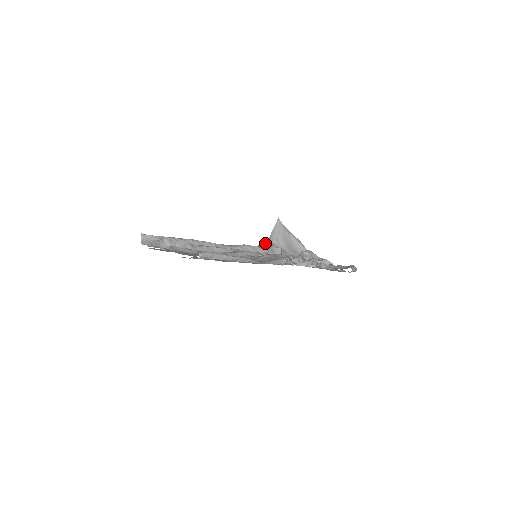
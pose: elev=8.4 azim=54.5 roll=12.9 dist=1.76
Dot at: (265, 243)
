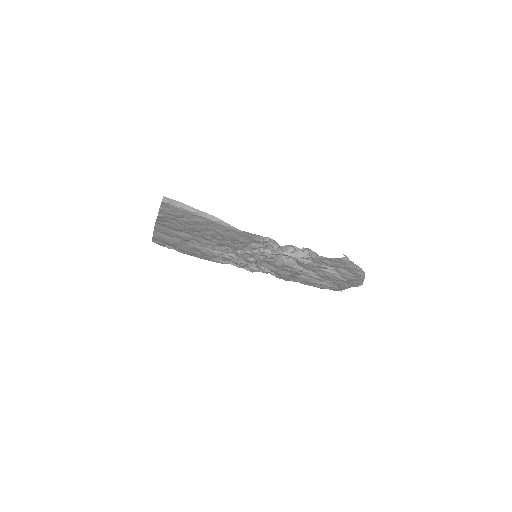
Dot at: occluded
